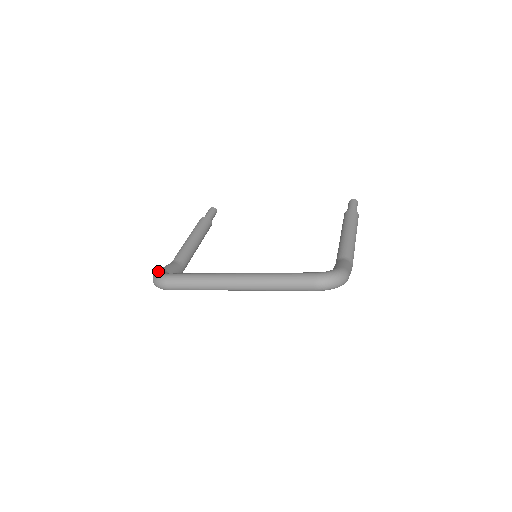
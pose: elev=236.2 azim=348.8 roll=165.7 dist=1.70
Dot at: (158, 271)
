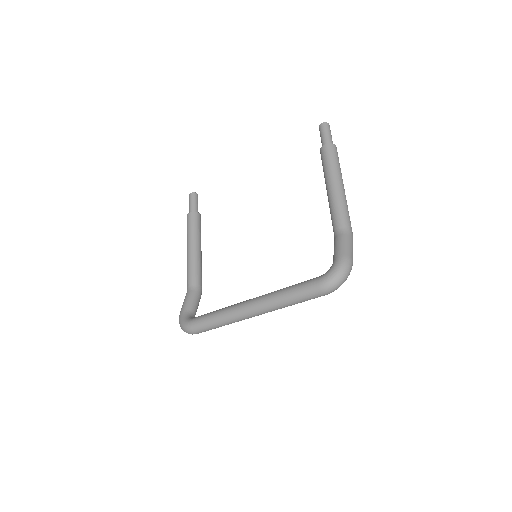
Dot at: (180, 318)
